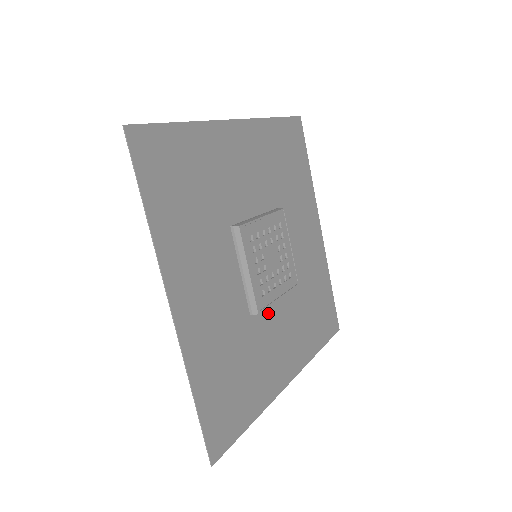
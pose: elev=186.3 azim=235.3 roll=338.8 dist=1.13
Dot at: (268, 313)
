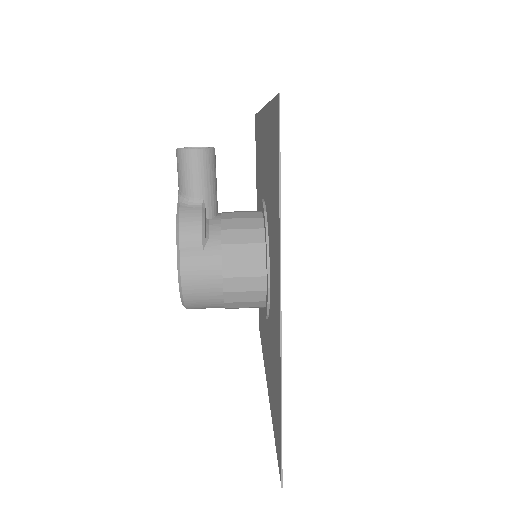
Dot at: occluded
